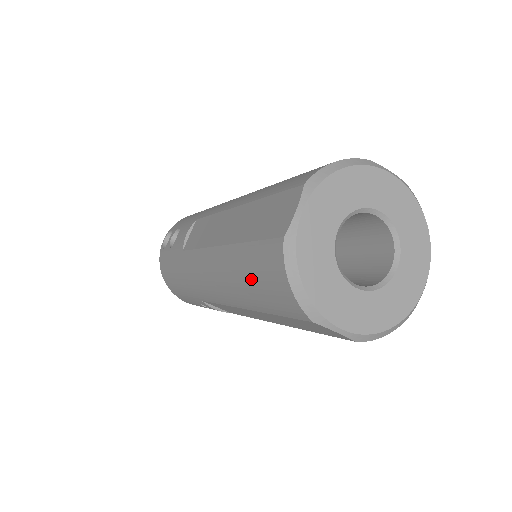
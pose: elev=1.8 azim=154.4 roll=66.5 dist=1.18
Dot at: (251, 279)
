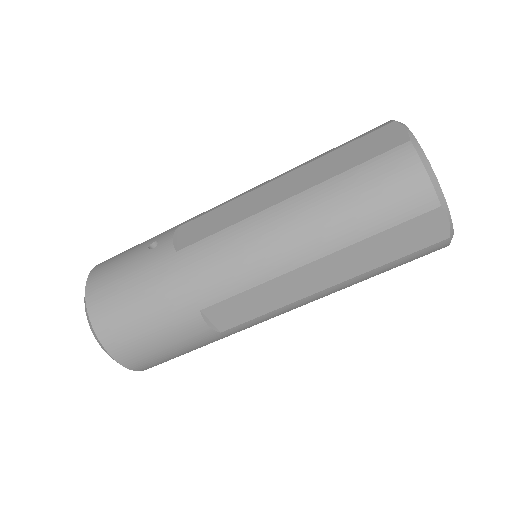
Dot at: occluded
